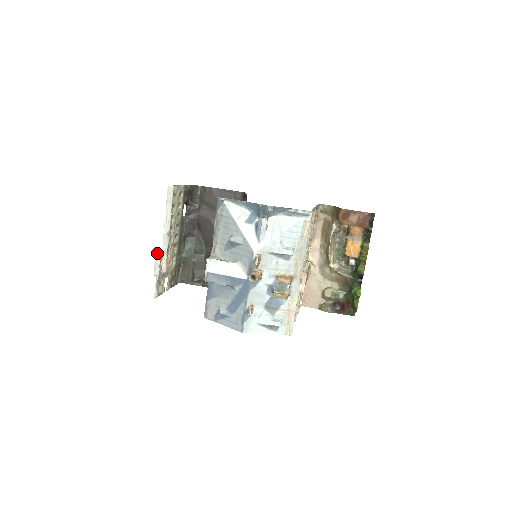
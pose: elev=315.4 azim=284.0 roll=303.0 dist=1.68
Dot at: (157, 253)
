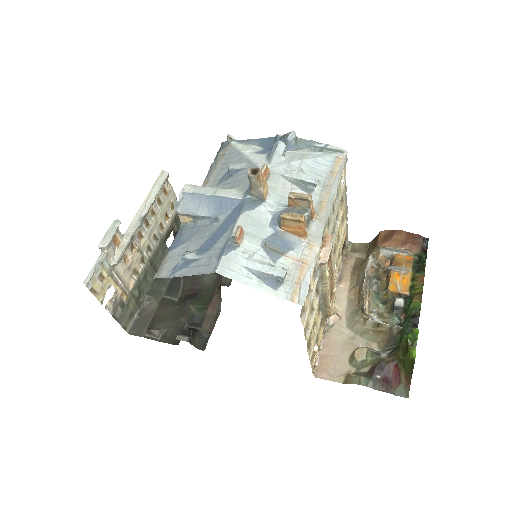
Dot at: (117, 220)
